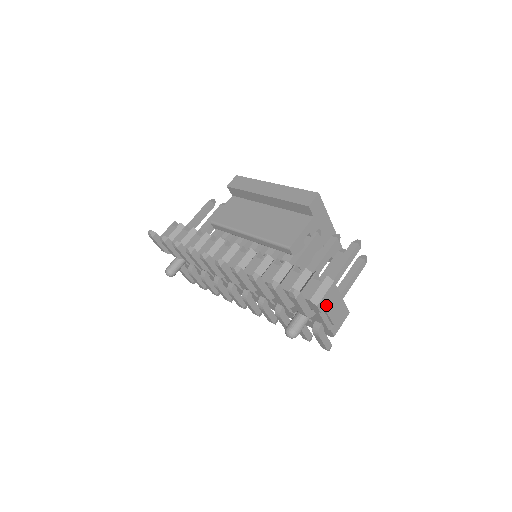
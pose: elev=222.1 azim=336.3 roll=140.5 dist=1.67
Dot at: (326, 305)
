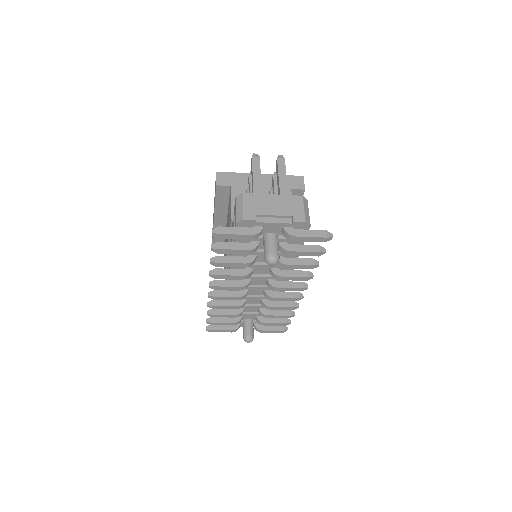
Dot at: (256, 212)
